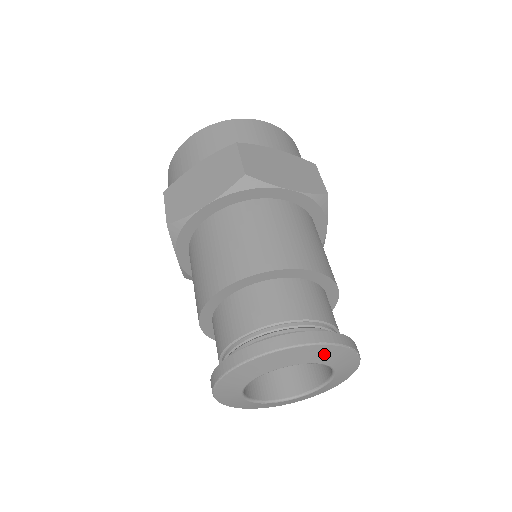
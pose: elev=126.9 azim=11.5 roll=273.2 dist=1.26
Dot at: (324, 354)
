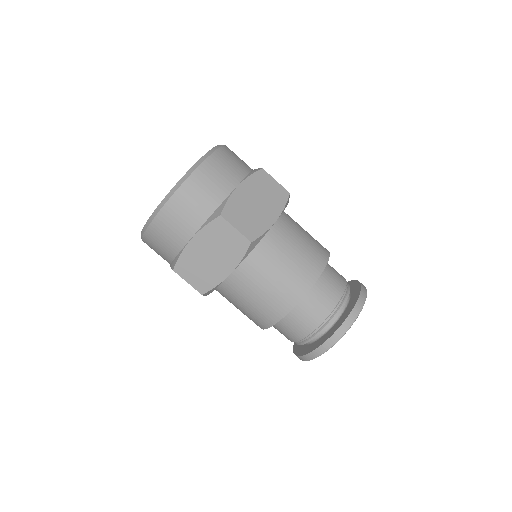
Dot at: occluded
